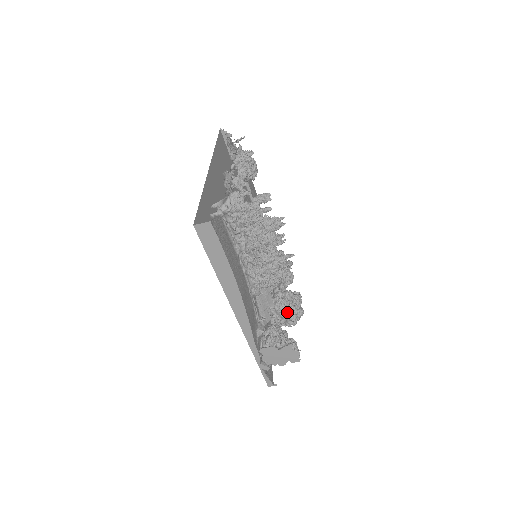
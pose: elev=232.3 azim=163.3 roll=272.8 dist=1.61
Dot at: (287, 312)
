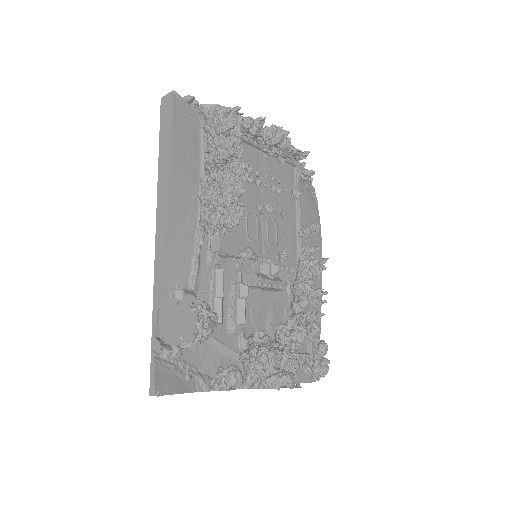
Dot at: (258, 347)
